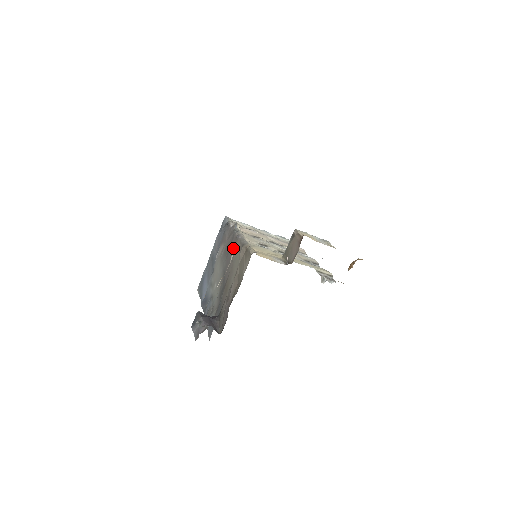
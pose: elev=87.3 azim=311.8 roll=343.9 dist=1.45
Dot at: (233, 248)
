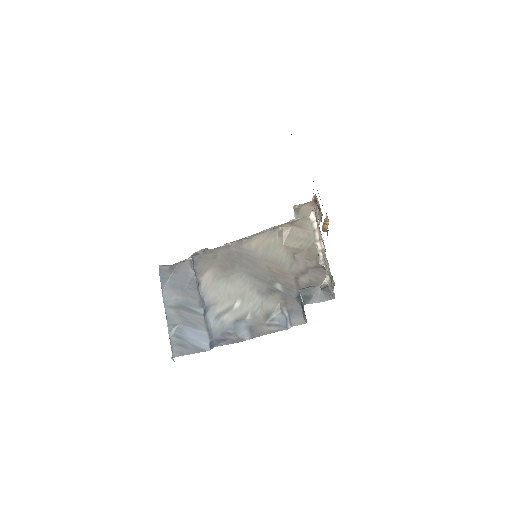
Dot at: (246, 251)
